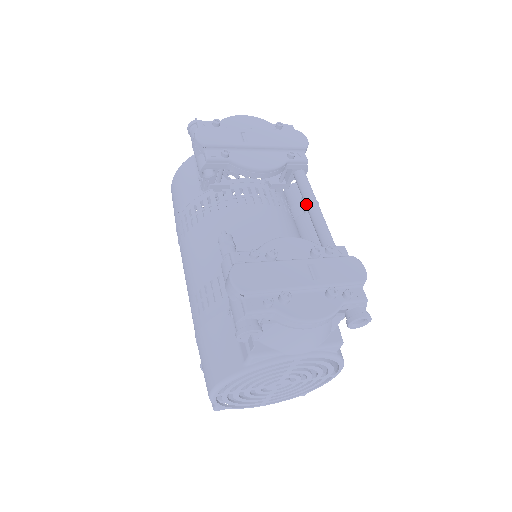
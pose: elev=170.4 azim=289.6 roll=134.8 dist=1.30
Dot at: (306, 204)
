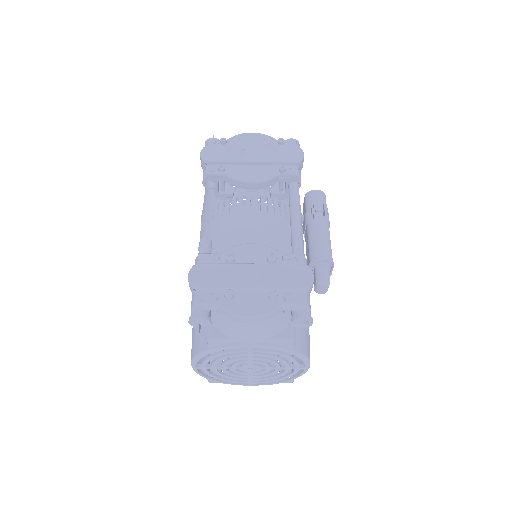
Dot at: (290, 214)
